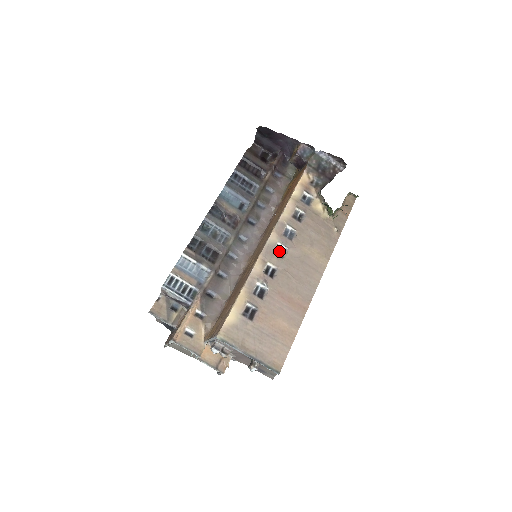
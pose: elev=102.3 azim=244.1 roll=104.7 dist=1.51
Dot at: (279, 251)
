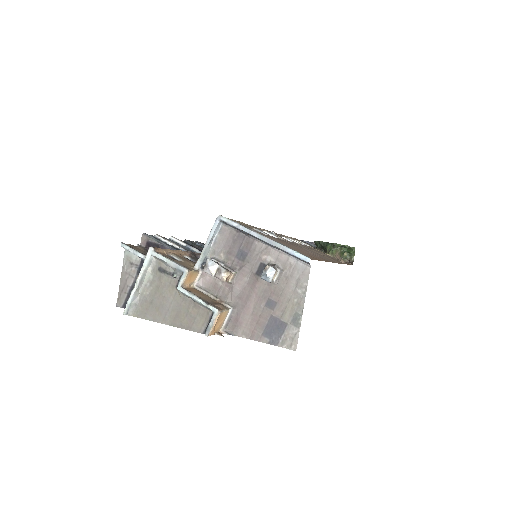
Dot at: occluded
